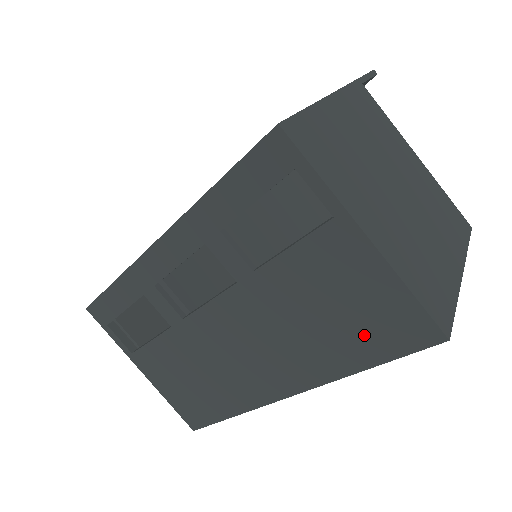
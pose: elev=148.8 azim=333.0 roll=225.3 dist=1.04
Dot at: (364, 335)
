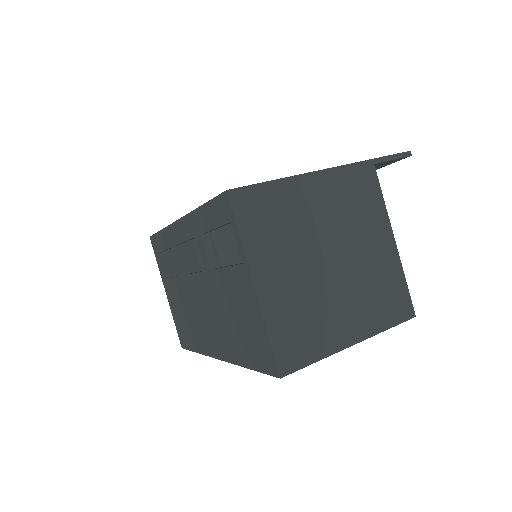
Dot at: (249, 346)
